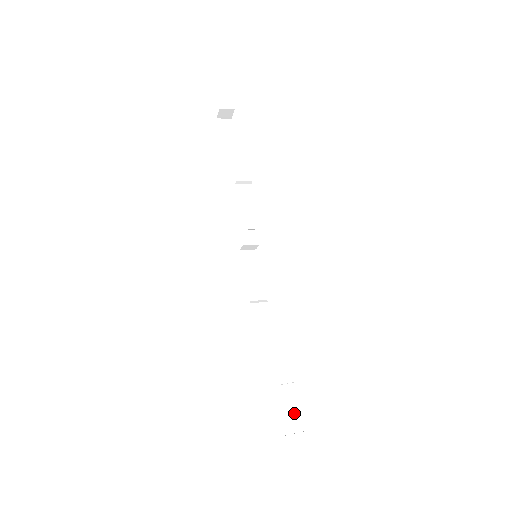
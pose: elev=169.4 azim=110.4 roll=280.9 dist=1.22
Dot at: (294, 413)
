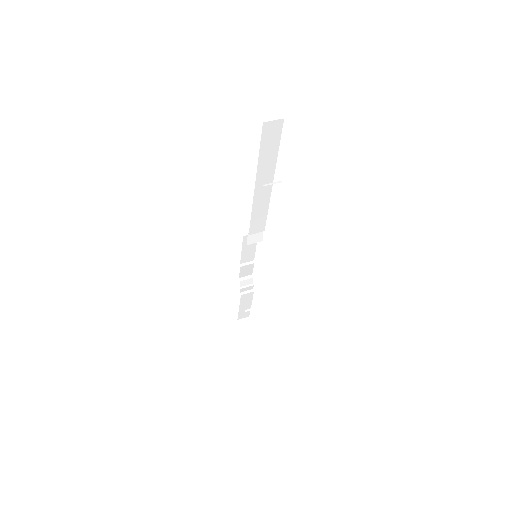
Dot at: (249, 312)
